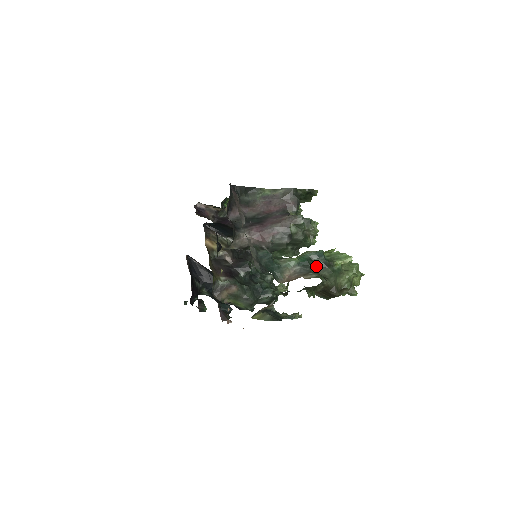
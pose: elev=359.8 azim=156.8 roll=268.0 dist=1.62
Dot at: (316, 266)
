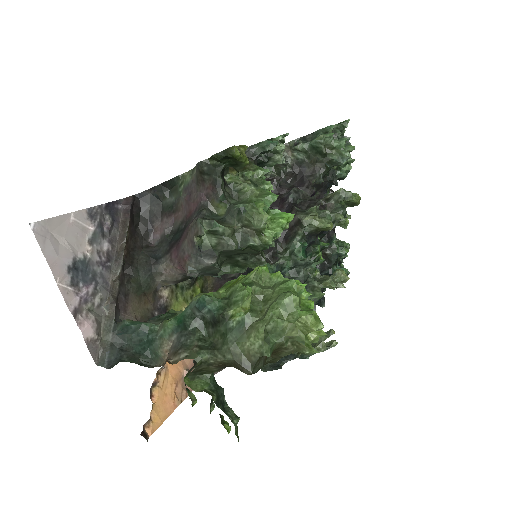
Dot at: (205, 324)
